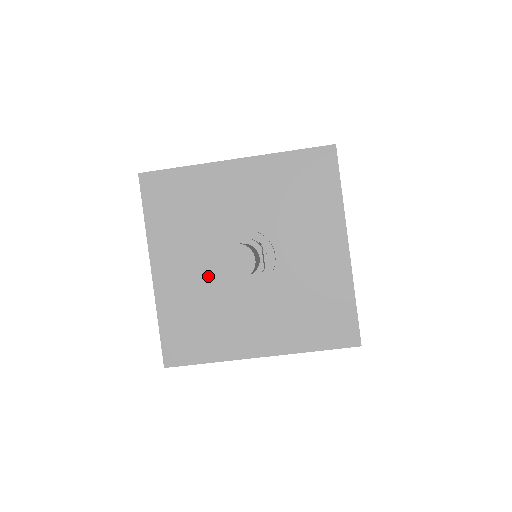
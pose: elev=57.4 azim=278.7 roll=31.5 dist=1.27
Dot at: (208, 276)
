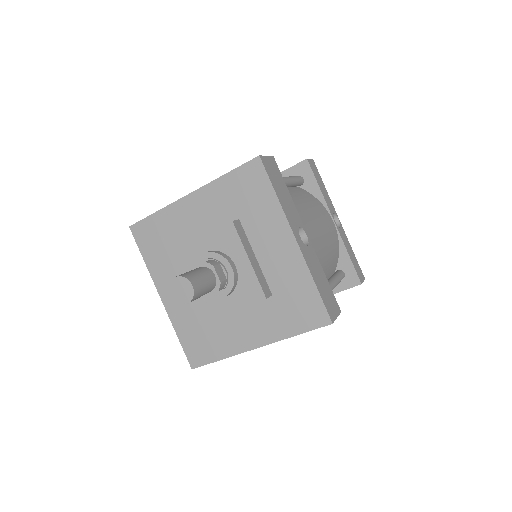
Dot at: occluded
